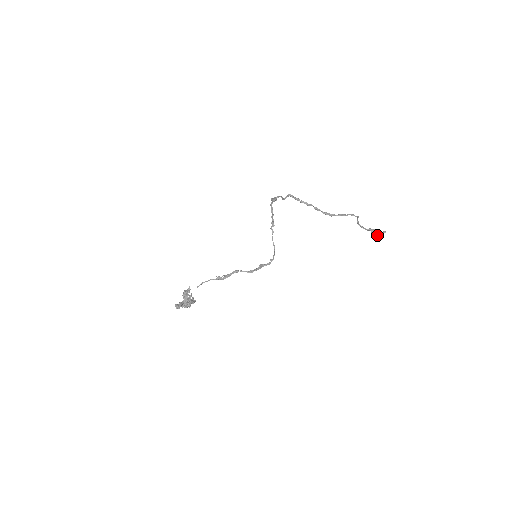
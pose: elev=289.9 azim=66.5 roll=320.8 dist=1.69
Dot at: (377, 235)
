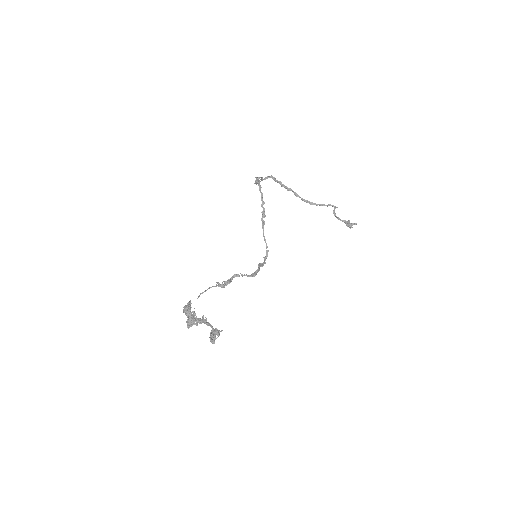
Dot at: (349, 226)
